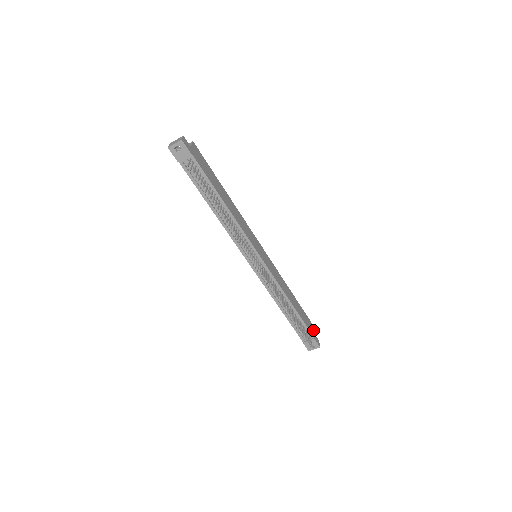
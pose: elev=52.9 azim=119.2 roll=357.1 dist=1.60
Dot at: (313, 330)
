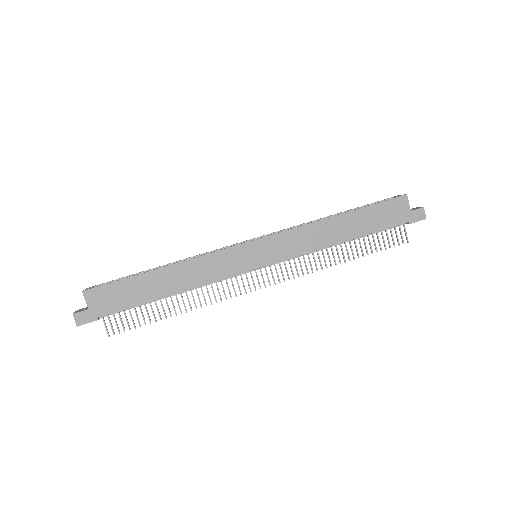
Dot at: (404, 208)
